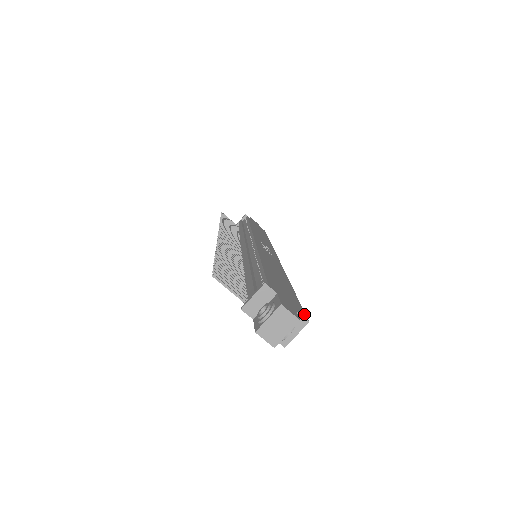
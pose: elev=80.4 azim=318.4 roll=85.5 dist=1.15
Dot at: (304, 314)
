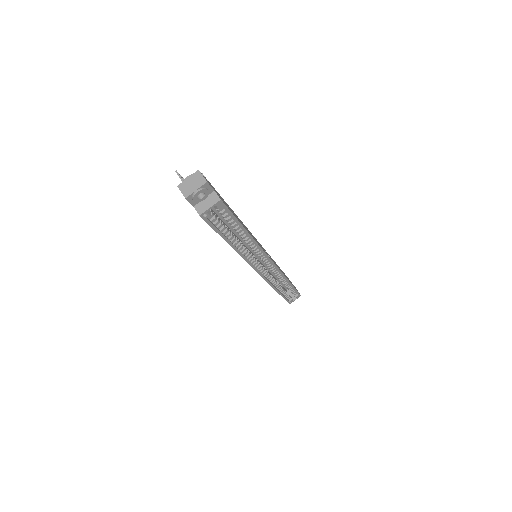
Dot at: (224, 203)
